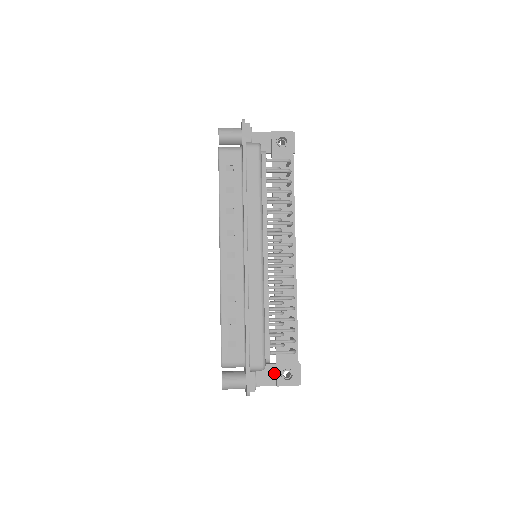
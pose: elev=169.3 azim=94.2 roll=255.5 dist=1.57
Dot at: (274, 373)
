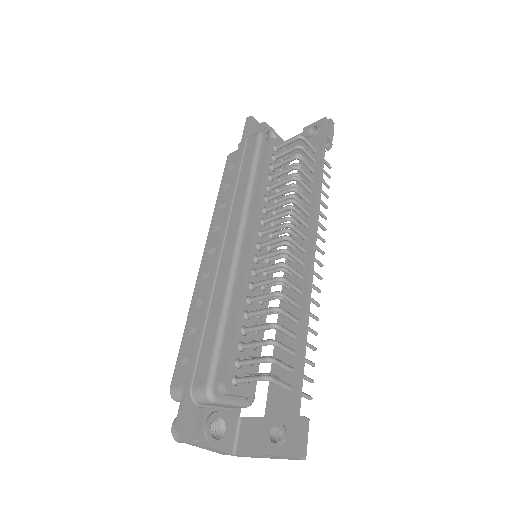
Dot at: (264, 432)
